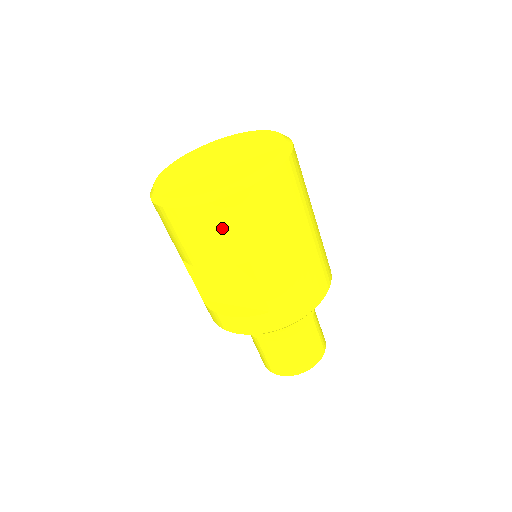
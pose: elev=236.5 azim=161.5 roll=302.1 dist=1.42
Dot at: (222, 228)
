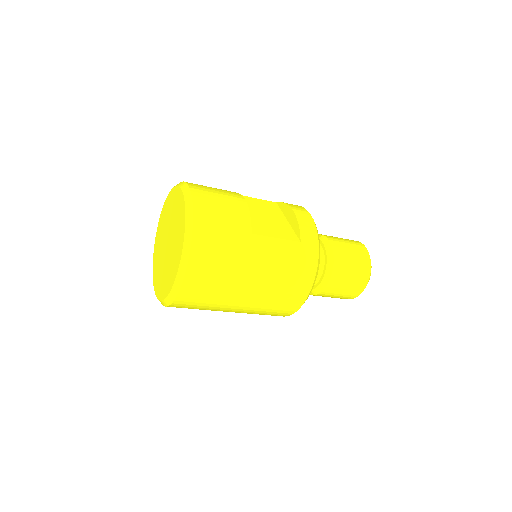
Dot at: occluded
